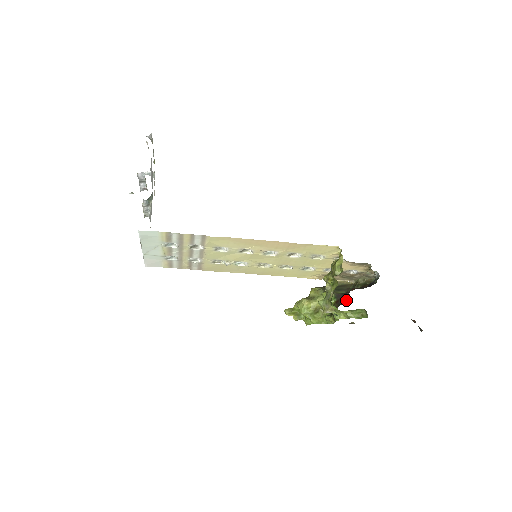
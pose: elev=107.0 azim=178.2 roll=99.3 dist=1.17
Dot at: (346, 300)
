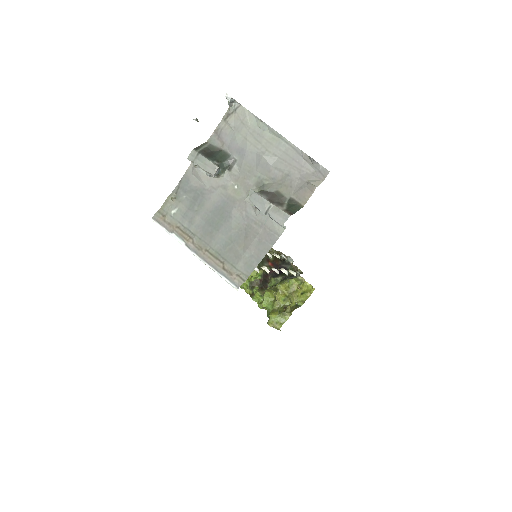
Dot at: (267, 283)
